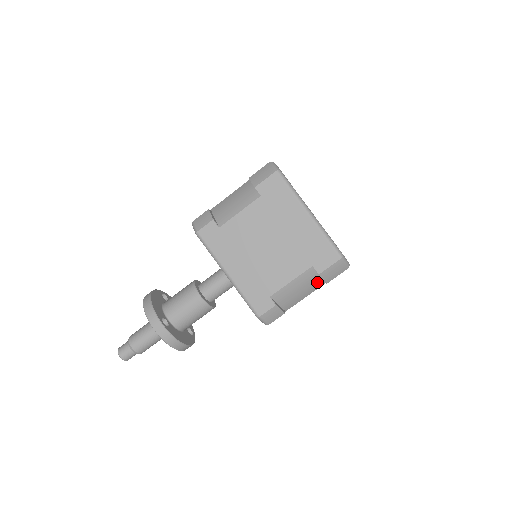
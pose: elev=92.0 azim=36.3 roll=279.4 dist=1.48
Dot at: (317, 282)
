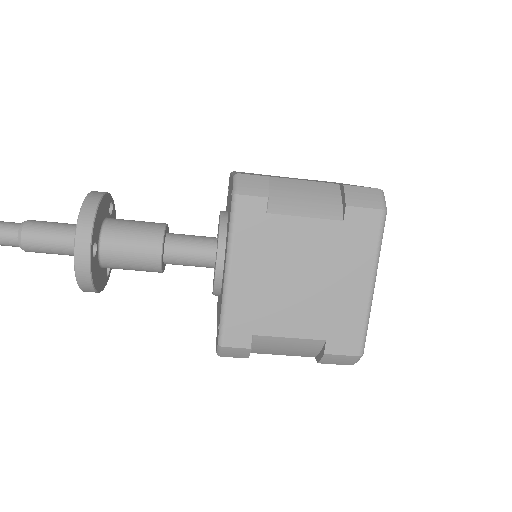
Dot at: (309, 353)
